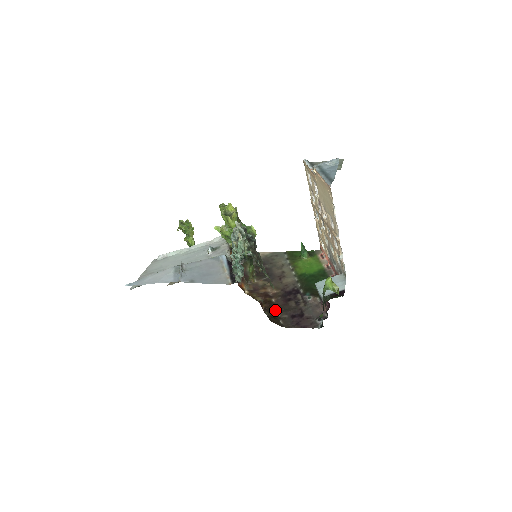
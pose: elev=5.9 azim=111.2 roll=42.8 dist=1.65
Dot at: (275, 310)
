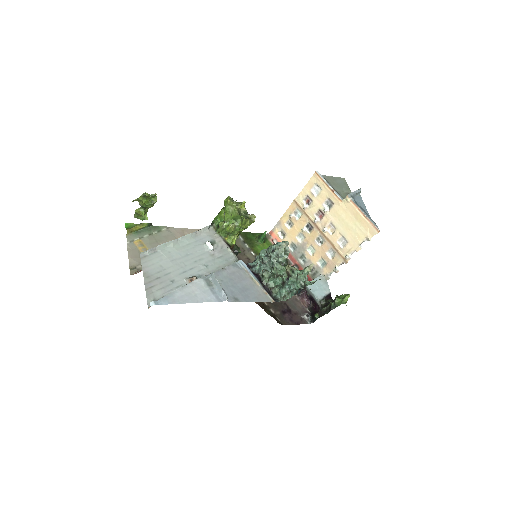
Dot at: (267, 306)
